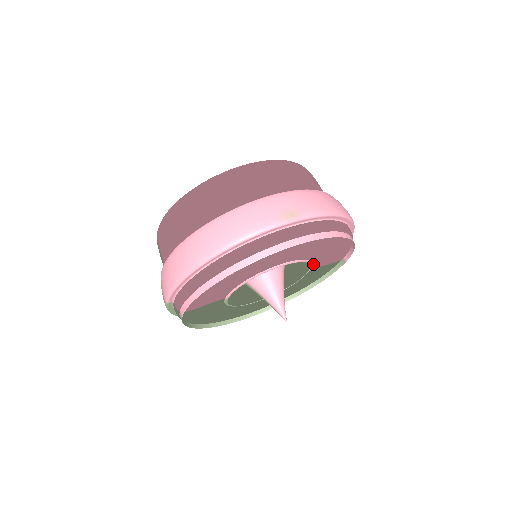
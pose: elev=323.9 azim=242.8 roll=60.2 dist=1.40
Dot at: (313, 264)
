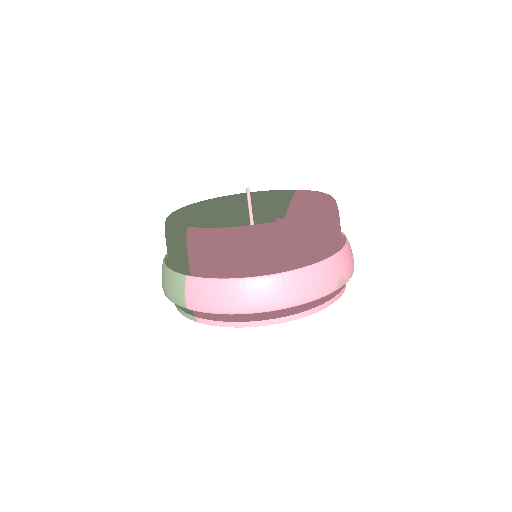
Dot at: occluded
